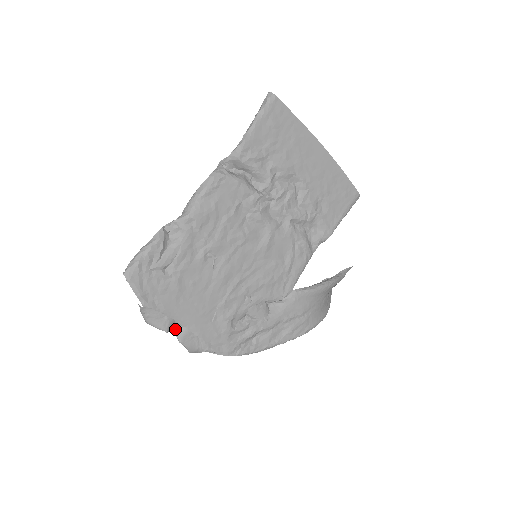
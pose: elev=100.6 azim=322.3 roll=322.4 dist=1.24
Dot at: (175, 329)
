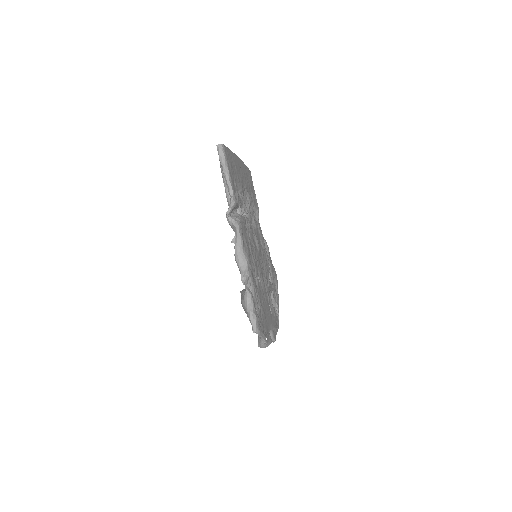
Dot at: occluded
